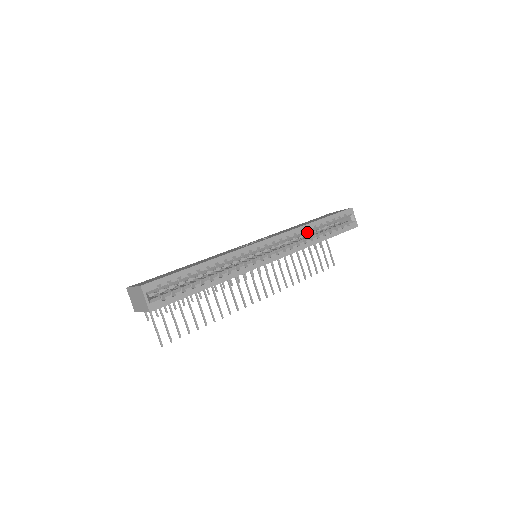
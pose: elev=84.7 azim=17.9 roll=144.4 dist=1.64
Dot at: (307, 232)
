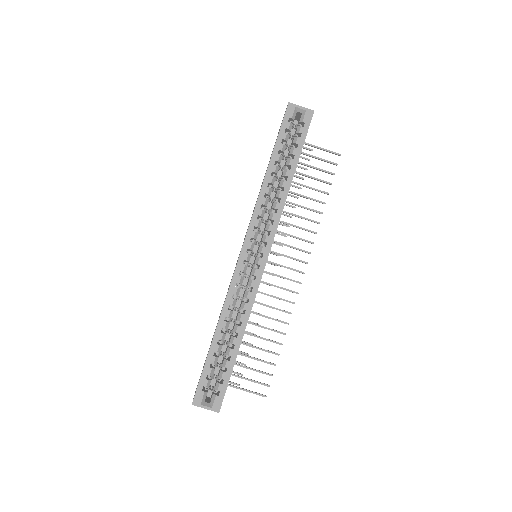
Dot at: (272, 185)
